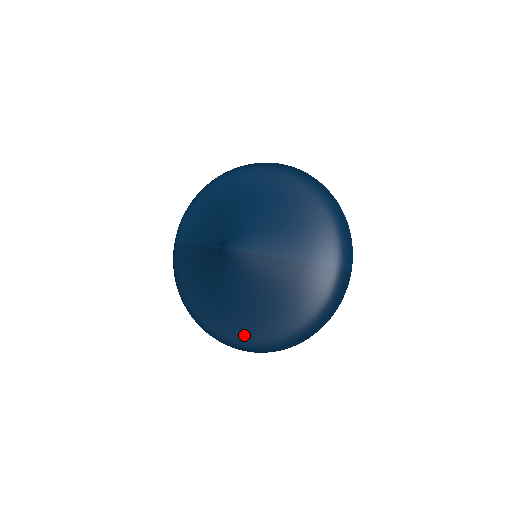
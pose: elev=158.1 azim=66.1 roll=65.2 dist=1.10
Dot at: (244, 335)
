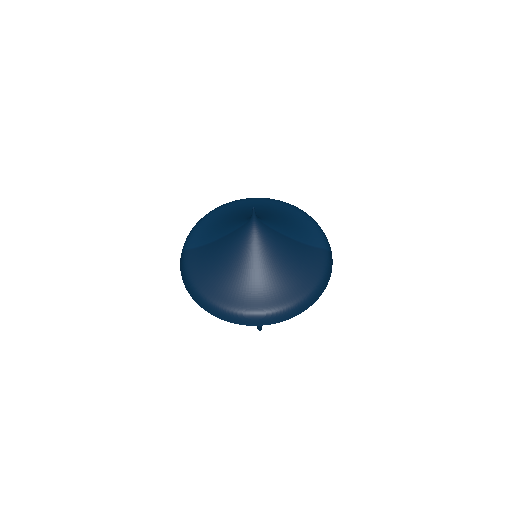
Dot at: (262, 303)
